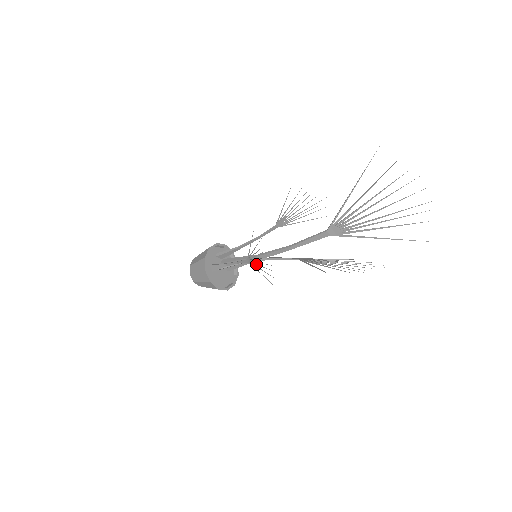
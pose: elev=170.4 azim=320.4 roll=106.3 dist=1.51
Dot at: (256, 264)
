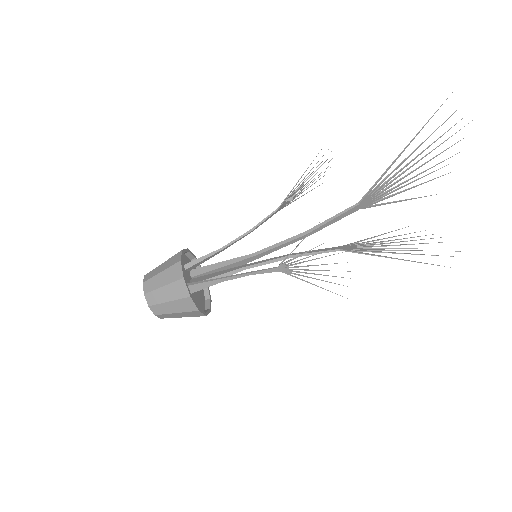
Dot at: (301, 272)
